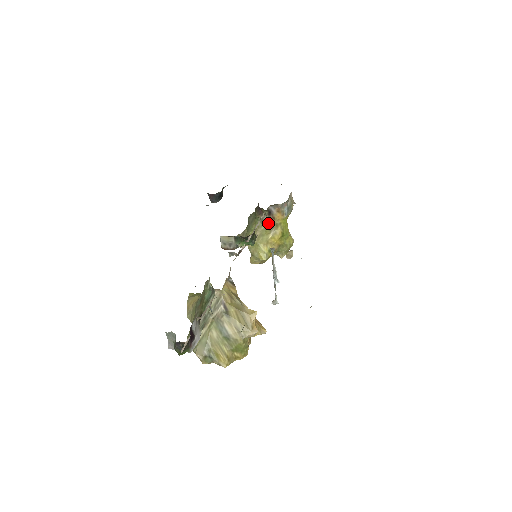
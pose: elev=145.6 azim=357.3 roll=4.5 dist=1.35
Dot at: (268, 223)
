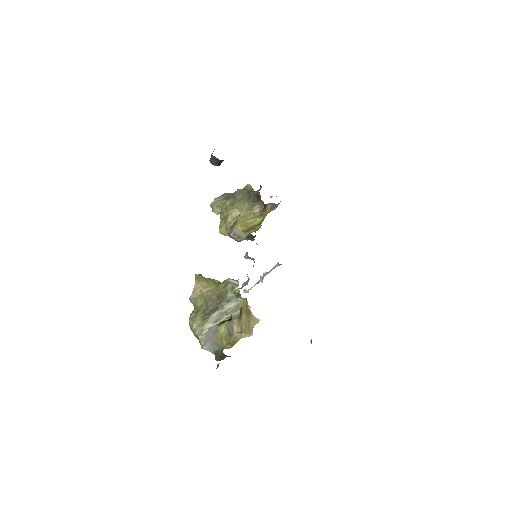
Dot at: (256, 211)
